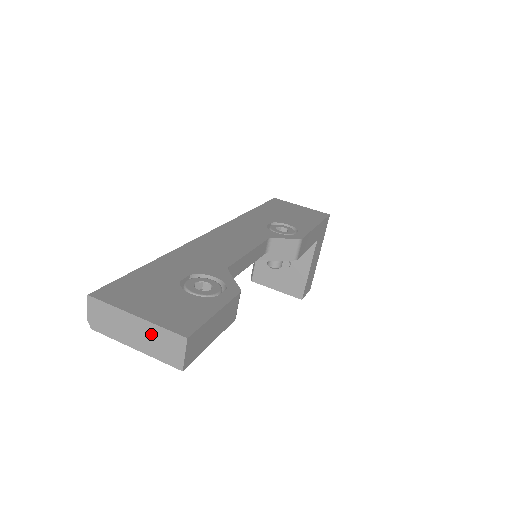
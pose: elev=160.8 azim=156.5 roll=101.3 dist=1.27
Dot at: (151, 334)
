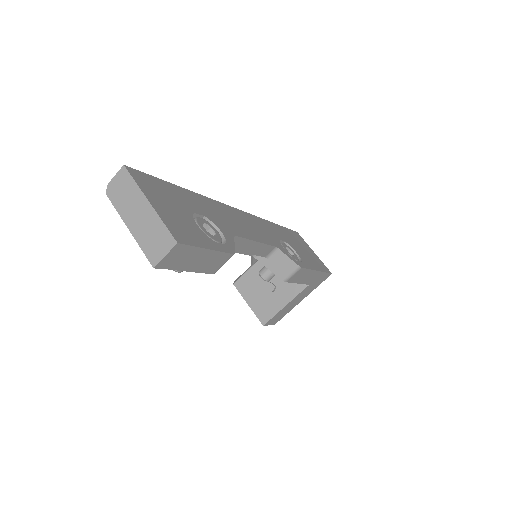
Dot at: (151, 224)
